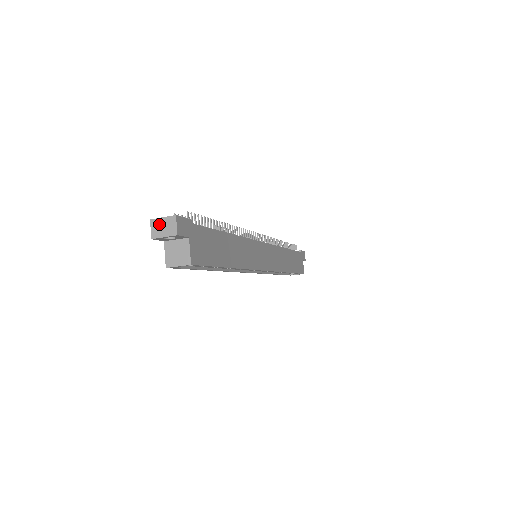
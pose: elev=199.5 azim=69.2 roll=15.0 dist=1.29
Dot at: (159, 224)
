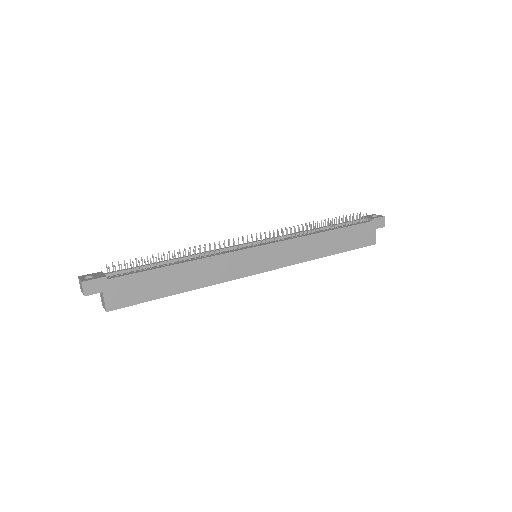
Dot at: (80, 283)
